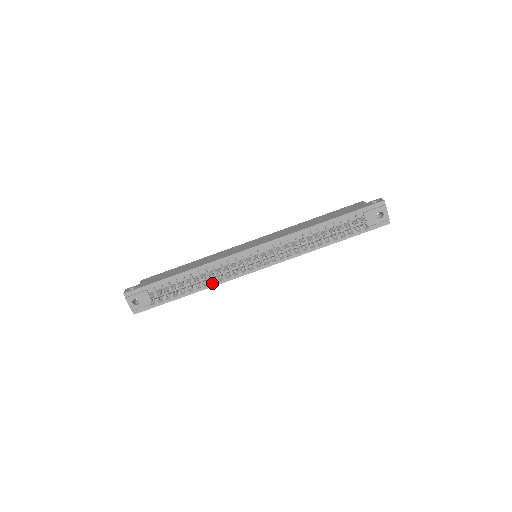
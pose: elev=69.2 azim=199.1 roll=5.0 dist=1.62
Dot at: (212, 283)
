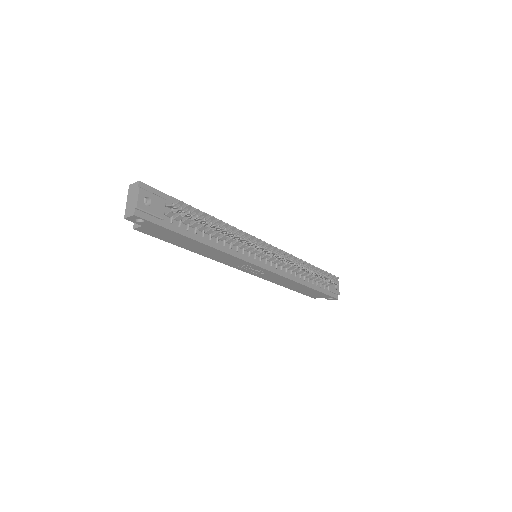
Dot at: occluded
